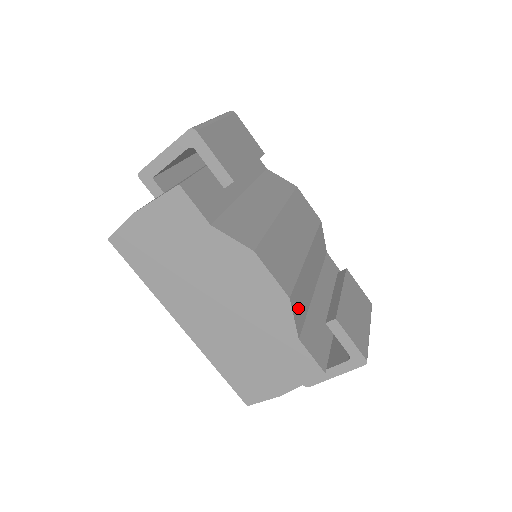
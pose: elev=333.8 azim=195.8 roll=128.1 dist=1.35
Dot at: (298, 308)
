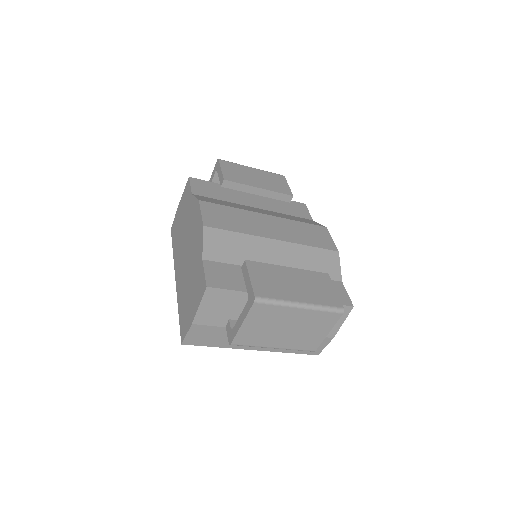
Dot at: (218, 245)
